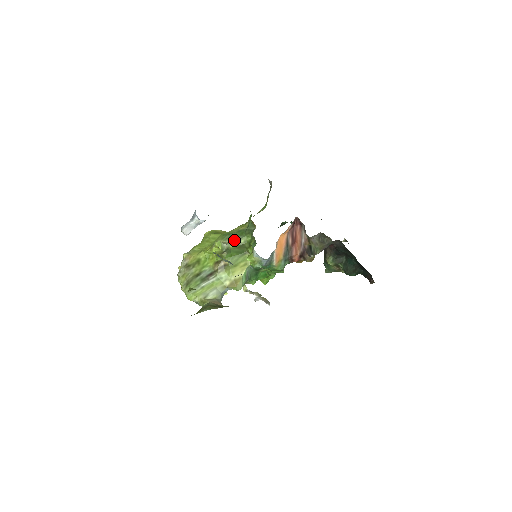
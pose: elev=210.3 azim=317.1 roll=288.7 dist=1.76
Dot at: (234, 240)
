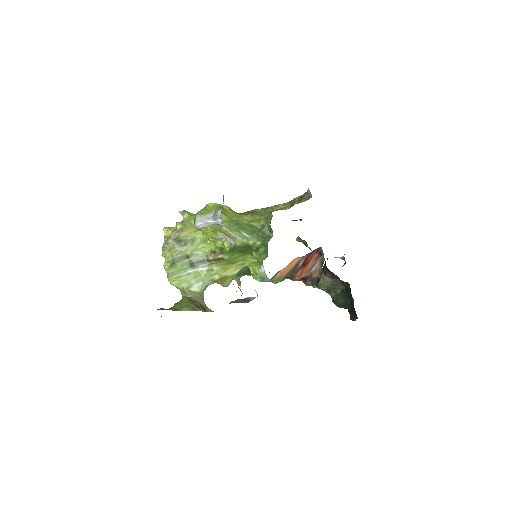
Dot at: (243, 237)
